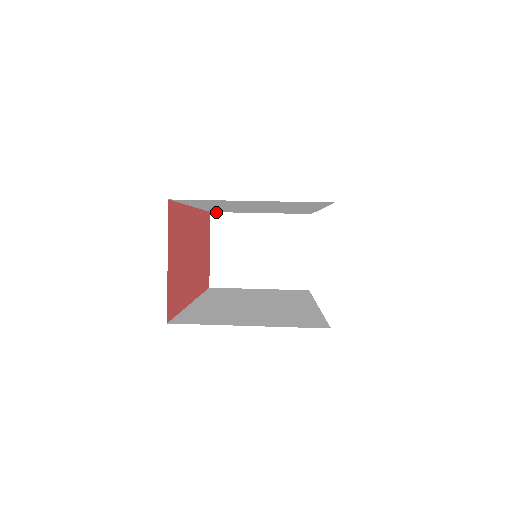
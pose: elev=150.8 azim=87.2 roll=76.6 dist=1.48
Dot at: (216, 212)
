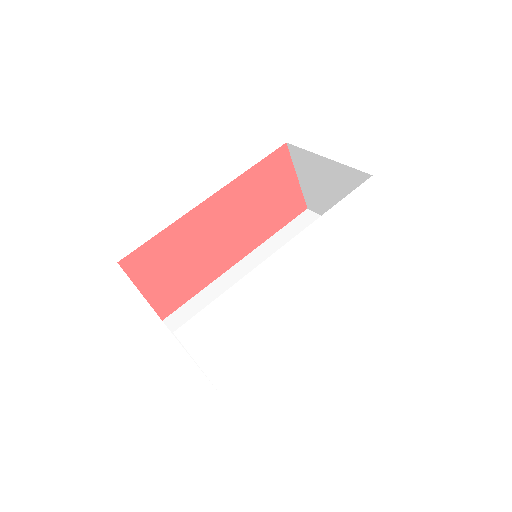
Dot at: (290, 144)
